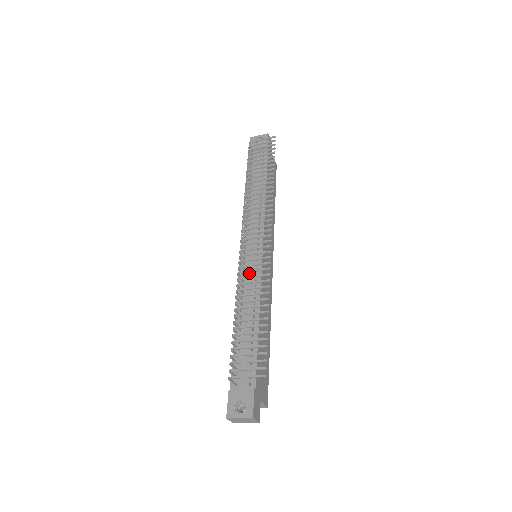
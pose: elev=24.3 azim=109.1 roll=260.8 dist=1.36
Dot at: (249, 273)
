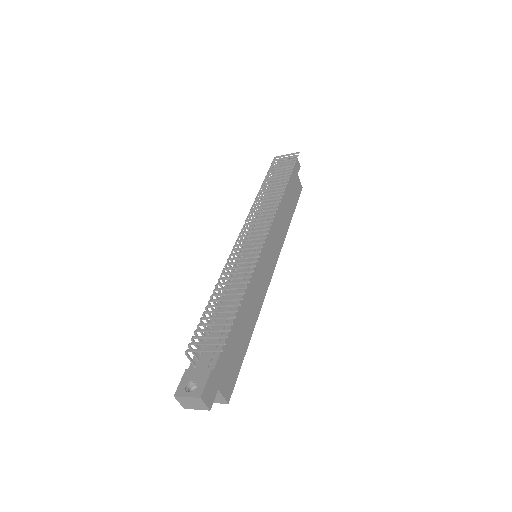
Dot at: occluded
